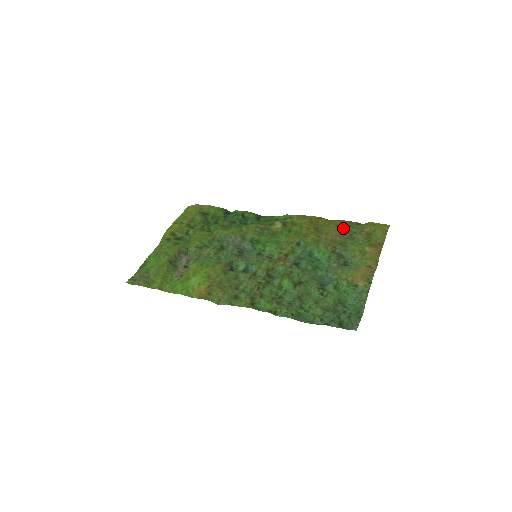
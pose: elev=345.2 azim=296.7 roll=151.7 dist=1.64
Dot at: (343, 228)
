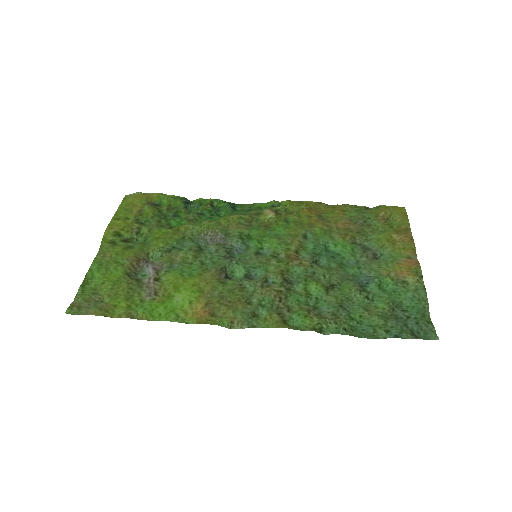
Dot at: (352, 214)
